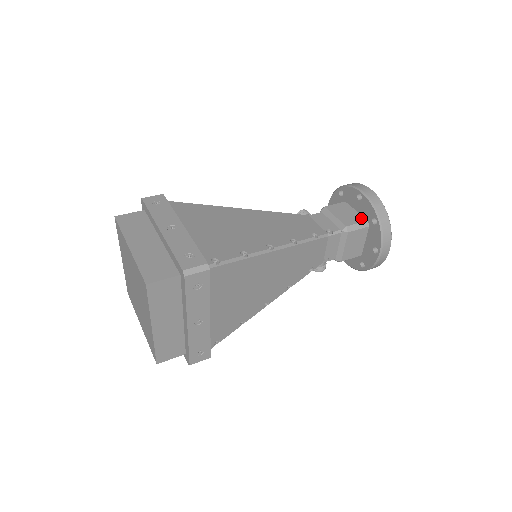
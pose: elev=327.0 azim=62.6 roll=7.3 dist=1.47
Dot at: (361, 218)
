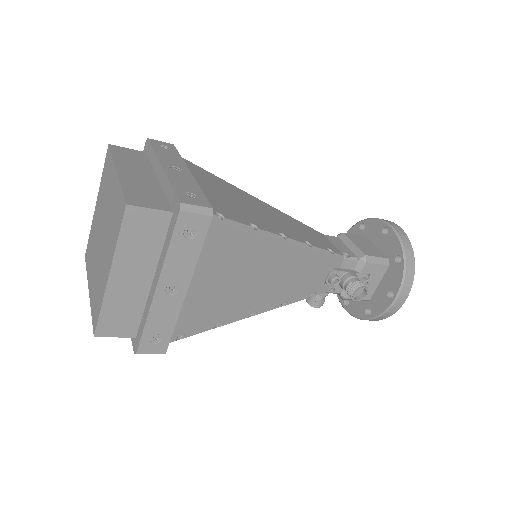
Dot at: occluded
